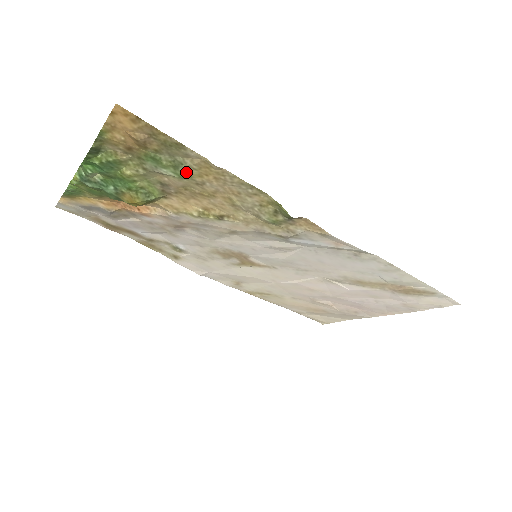
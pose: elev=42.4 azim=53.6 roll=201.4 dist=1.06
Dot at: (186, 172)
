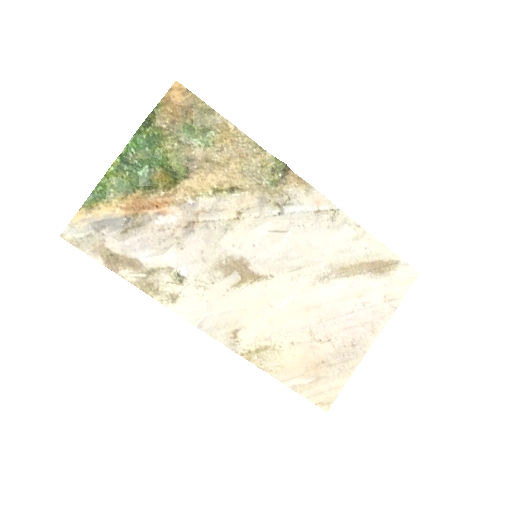
Dot at: (211, 138)
